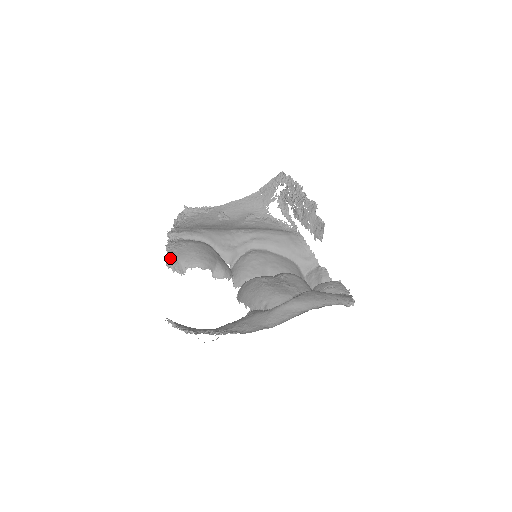
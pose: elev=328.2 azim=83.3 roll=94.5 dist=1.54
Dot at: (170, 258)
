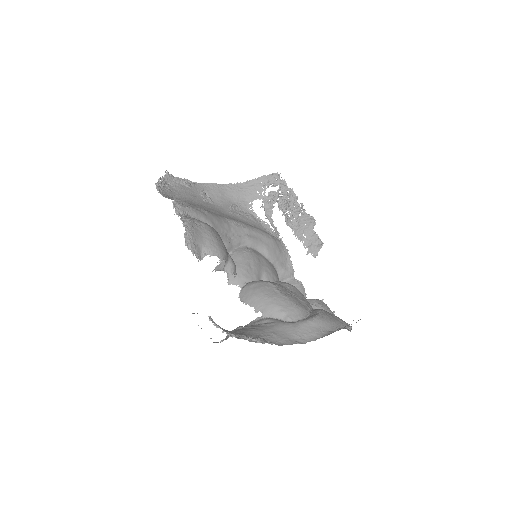
Dot at: (190, 238)
